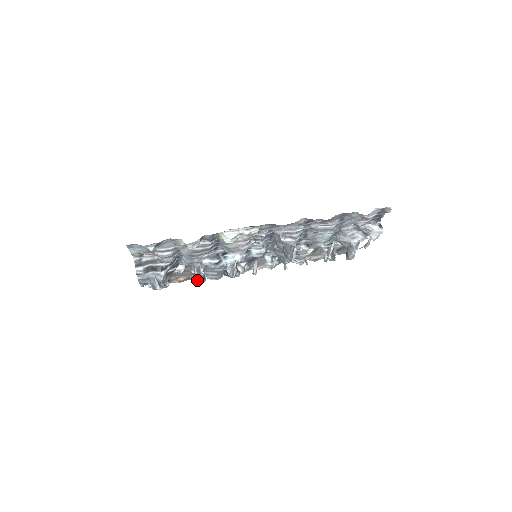
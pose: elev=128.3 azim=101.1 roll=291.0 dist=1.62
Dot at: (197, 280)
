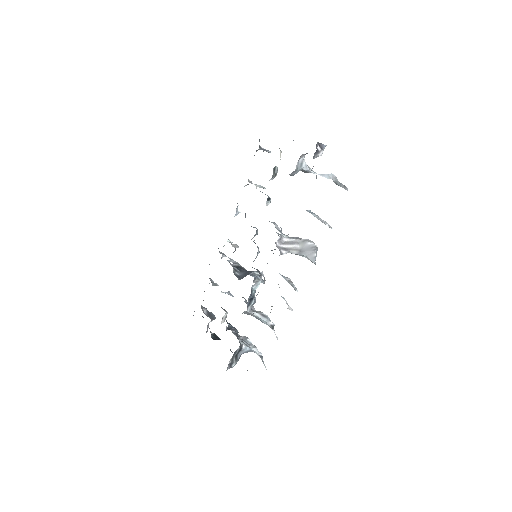
Dot at: (274, 331)
